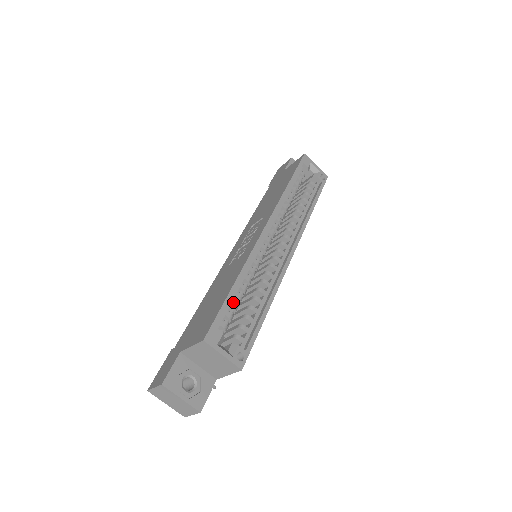
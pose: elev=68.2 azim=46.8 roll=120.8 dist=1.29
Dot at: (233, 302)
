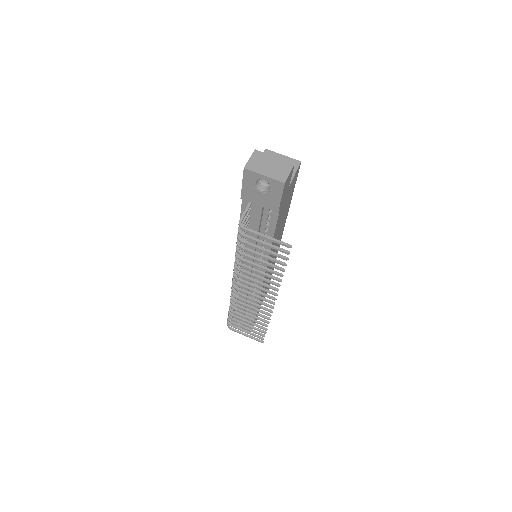
Dot at: occluded
